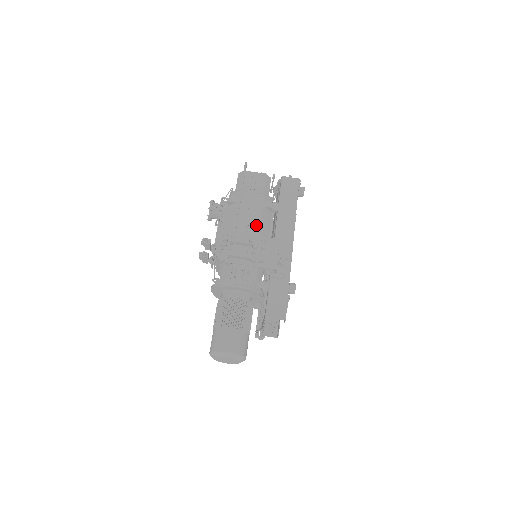
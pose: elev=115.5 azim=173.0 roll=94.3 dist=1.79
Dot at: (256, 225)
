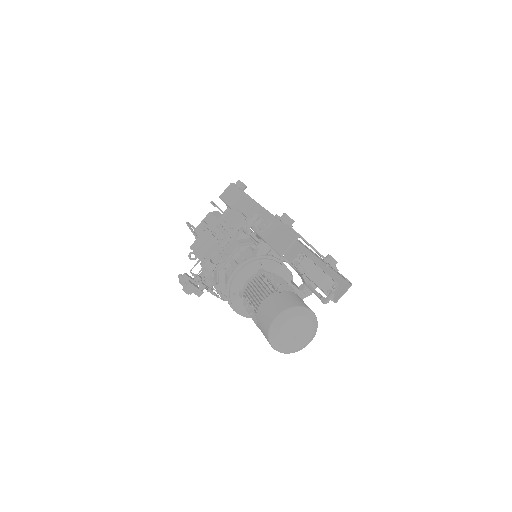
Dot at: occluded
